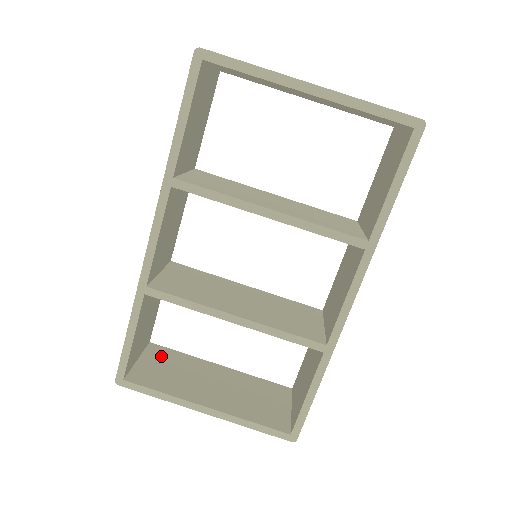
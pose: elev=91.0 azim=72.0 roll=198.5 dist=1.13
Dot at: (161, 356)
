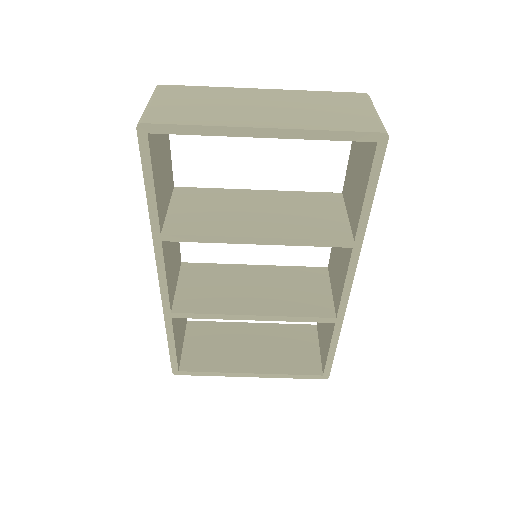
Dot at: (201, 333)
